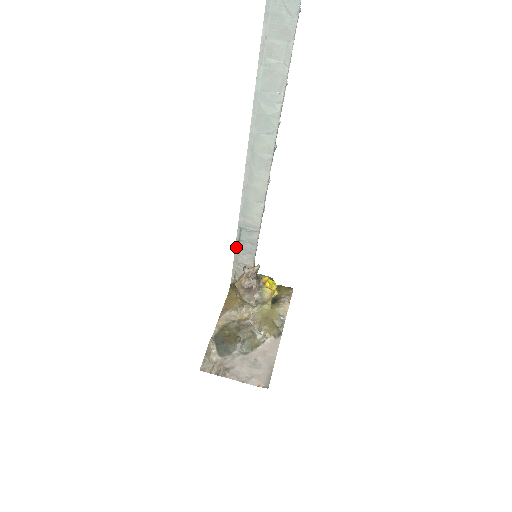
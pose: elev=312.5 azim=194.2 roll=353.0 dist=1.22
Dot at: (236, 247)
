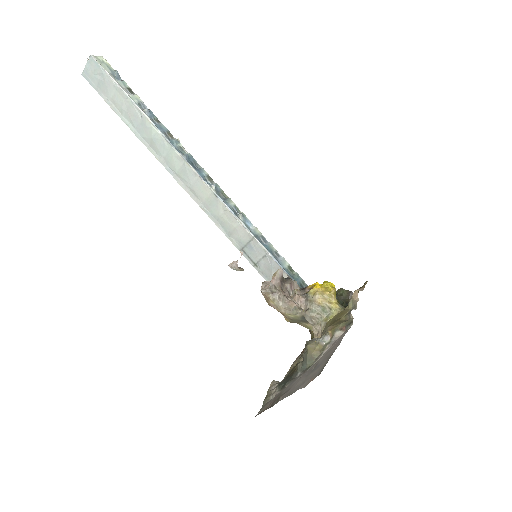
Dot at: (262, 275)
